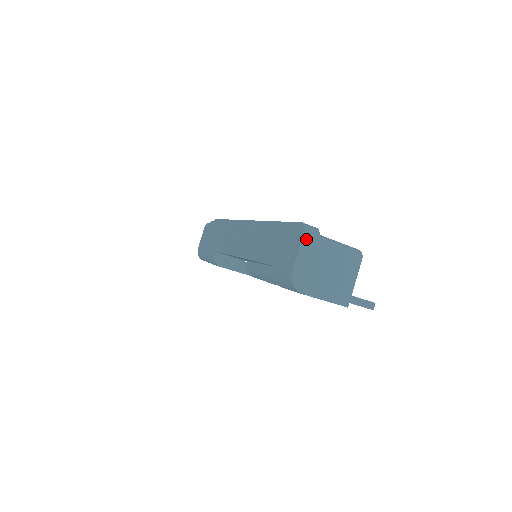
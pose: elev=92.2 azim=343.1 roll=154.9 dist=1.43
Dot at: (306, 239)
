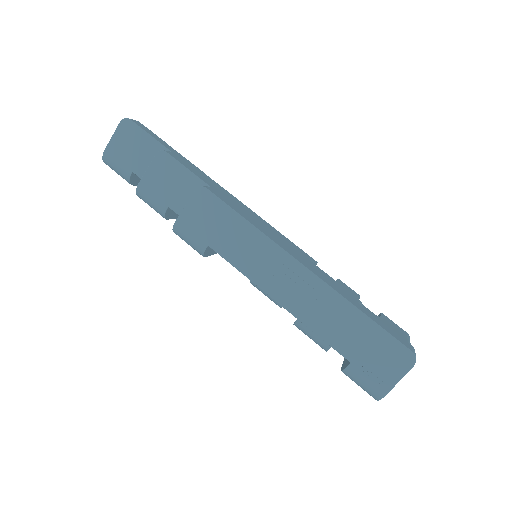
Dot at: (410, 368)
